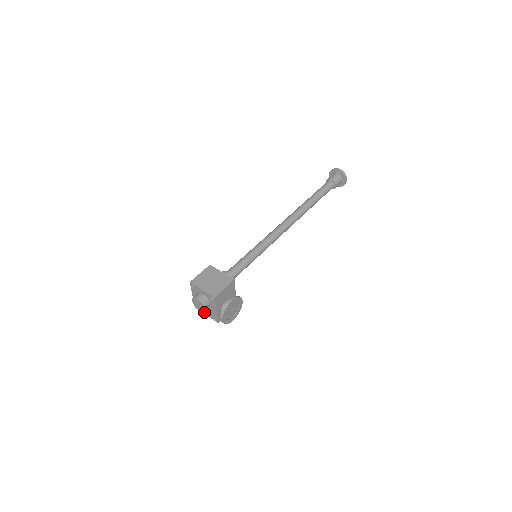
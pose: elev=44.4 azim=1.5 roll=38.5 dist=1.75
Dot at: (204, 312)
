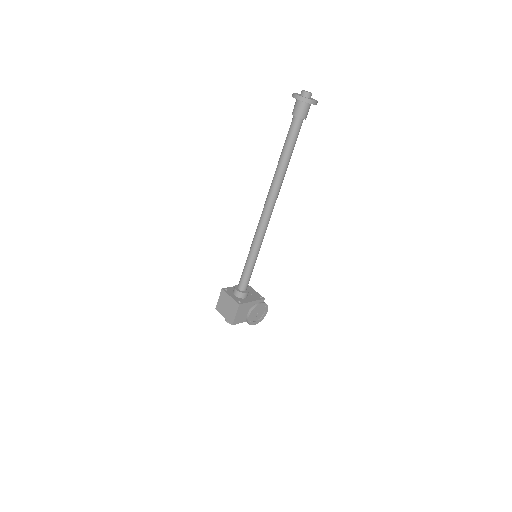
Dot at: occluded
